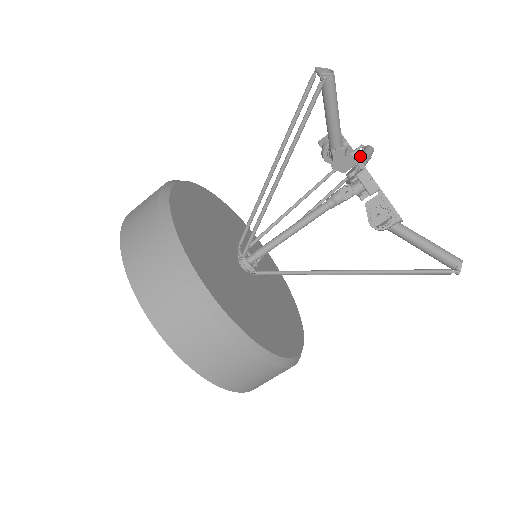
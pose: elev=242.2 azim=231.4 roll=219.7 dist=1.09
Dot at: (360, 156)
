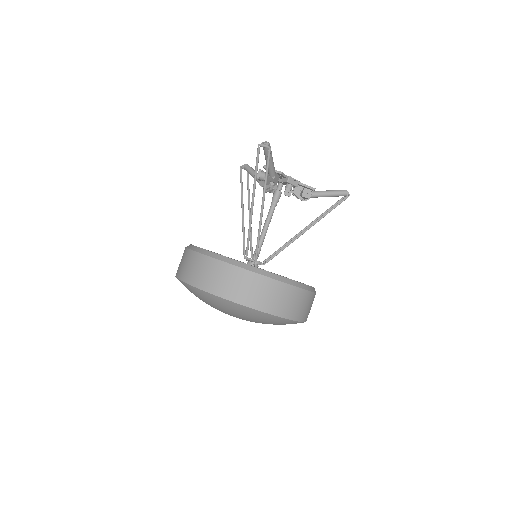
Dot at: (252, 172)
